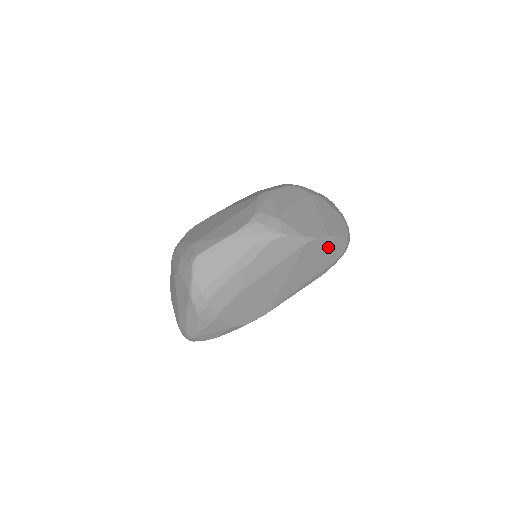
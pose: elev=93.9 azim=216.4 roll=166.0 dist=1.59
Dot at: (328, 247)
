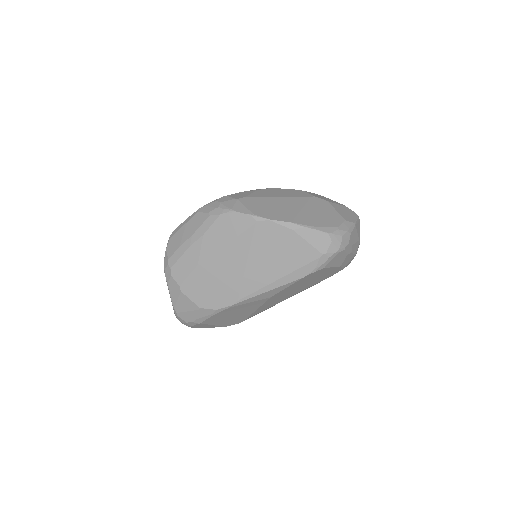
Dot at: (294, 236)
